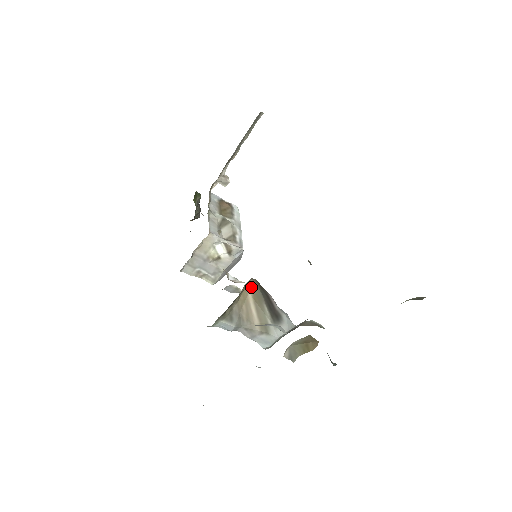
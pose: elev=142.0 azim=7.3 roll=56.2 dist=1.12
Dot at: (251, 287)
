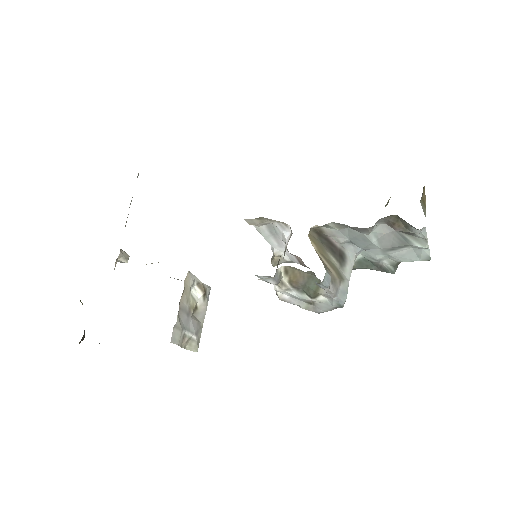
Dot at: (311, 240)
